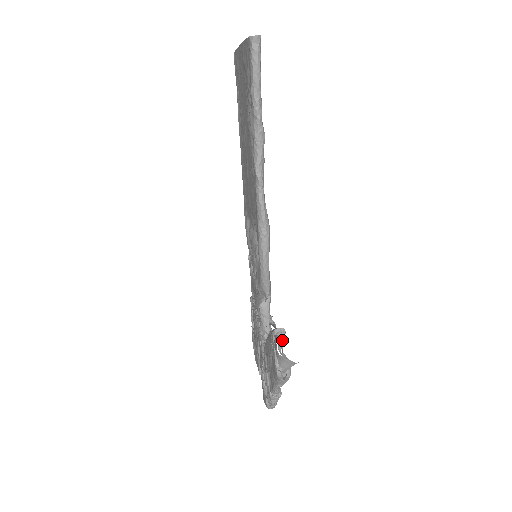
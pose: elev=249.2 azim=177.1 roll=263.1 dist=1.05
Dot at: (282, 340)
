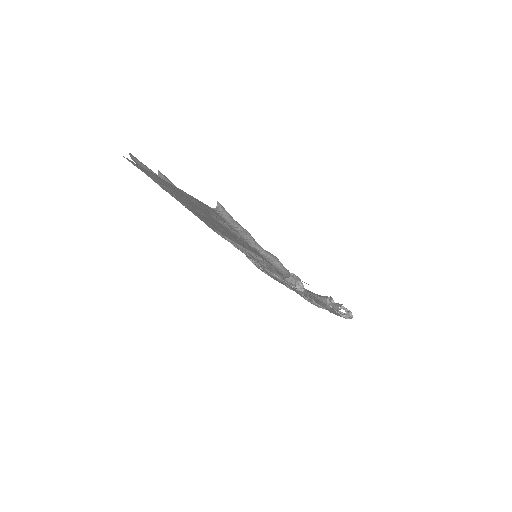
Dot at: (334, 303)
